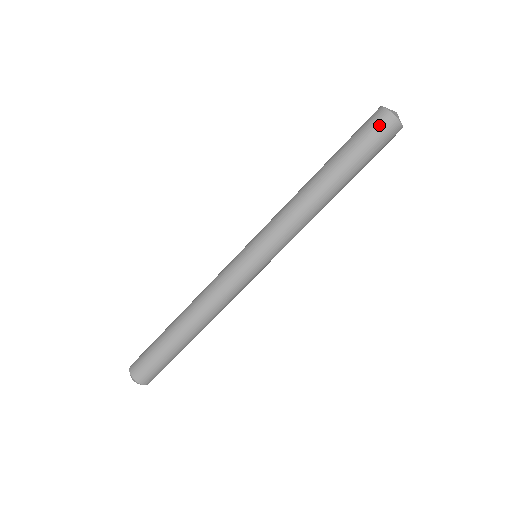
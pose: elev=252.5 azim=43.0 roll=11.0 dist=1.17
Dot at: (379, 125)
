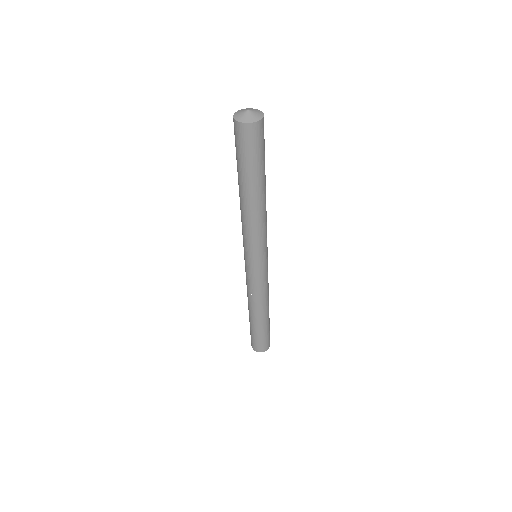
Dot at: (236, 134)
